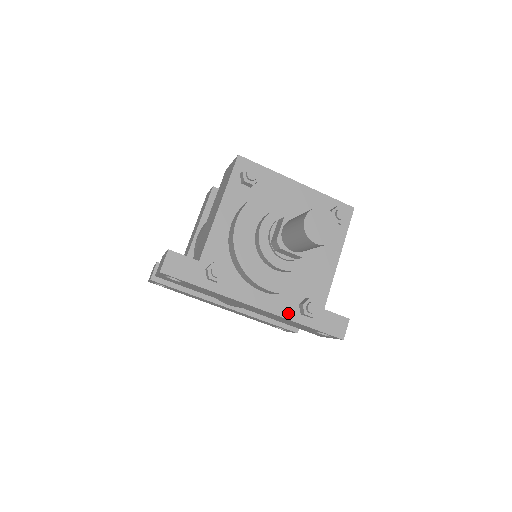
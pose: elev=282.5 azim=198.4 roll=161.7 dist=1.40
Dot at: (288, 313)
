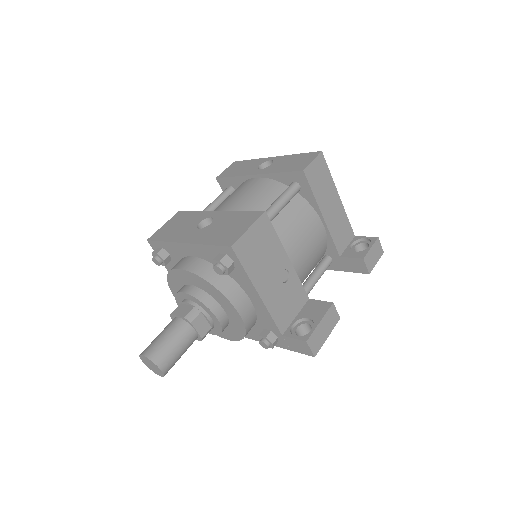
Dot at: occluded
